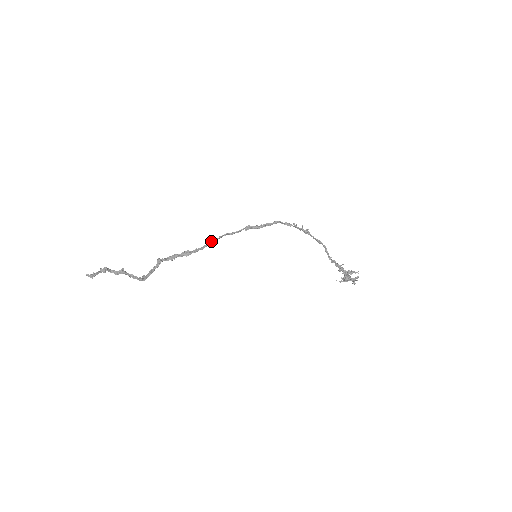
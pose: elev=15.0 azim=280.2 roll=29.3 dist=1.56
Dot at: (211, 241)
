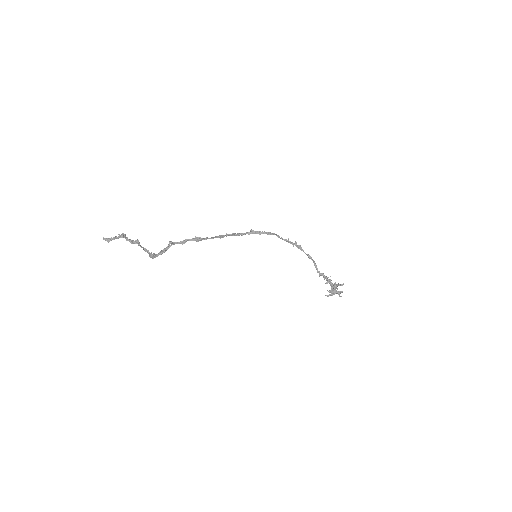
Dot at: (219, 235)
